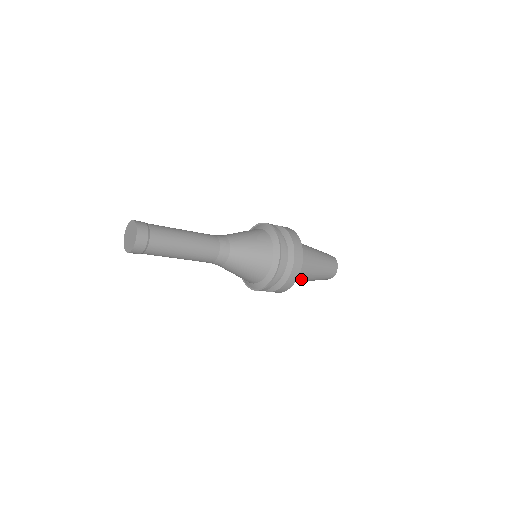
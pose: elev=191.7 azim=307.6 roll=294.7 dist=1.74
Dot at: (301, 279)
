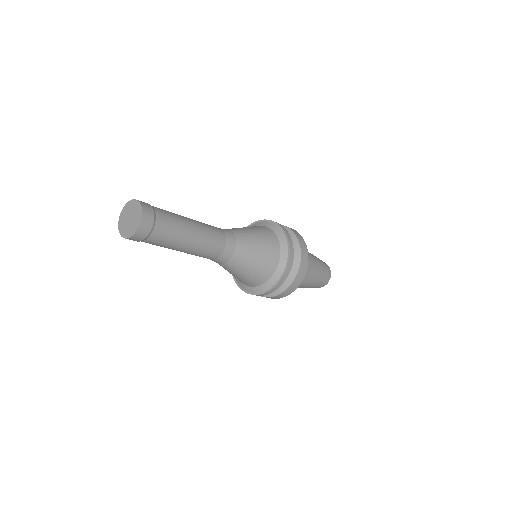
Dot at: (303, 281)
